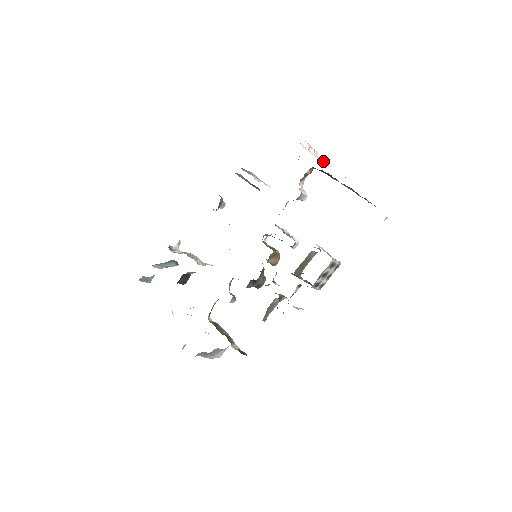
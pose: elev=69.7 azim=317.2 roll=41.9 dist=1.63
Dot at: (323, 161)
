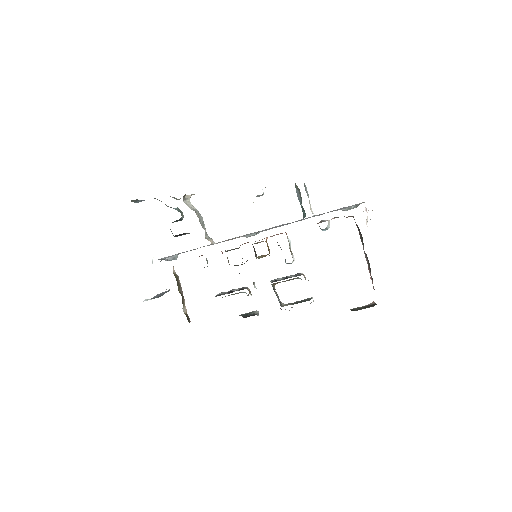
Dot at: occluded
